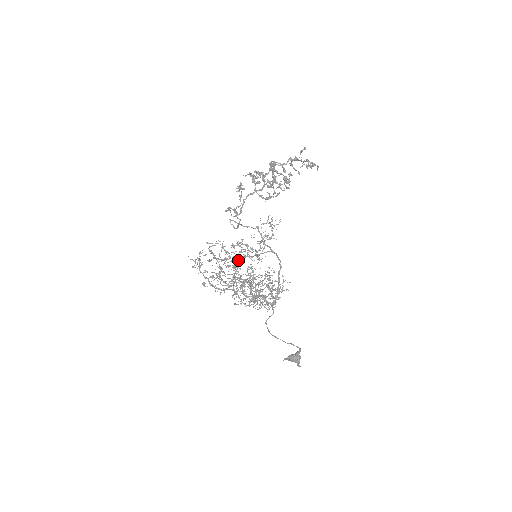
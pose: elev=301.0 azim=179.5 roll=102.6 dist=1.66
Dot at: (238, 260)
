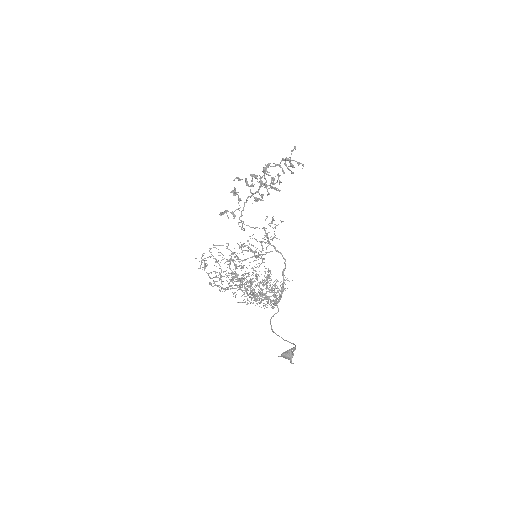
Dot at: occluded
